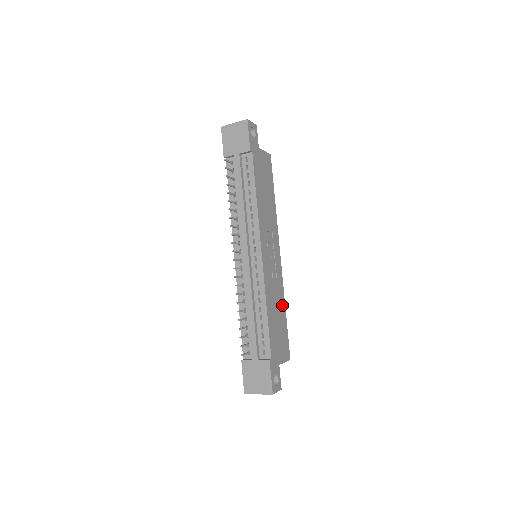
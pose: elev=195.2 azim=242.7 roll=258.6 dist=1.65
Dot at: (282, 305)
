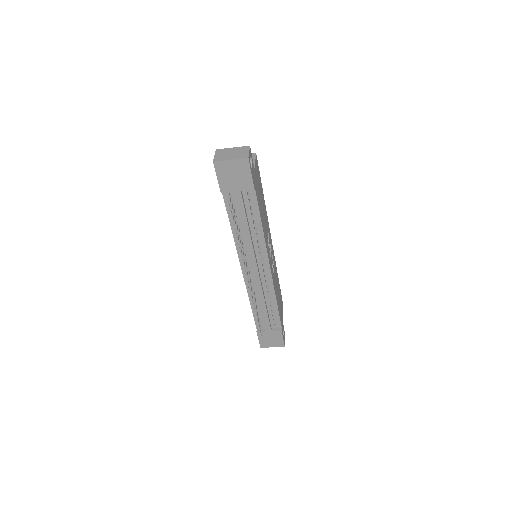
Dot at: (277, 277)
